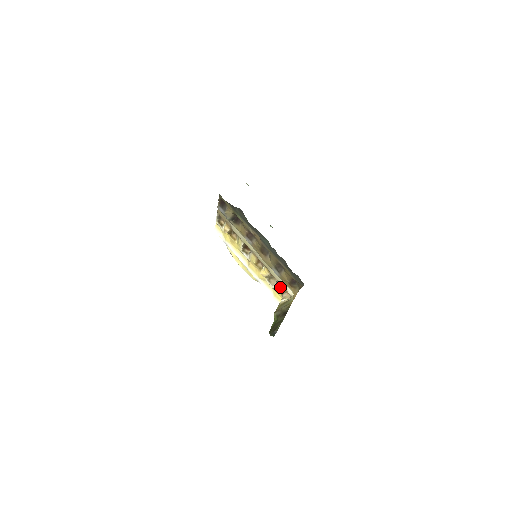
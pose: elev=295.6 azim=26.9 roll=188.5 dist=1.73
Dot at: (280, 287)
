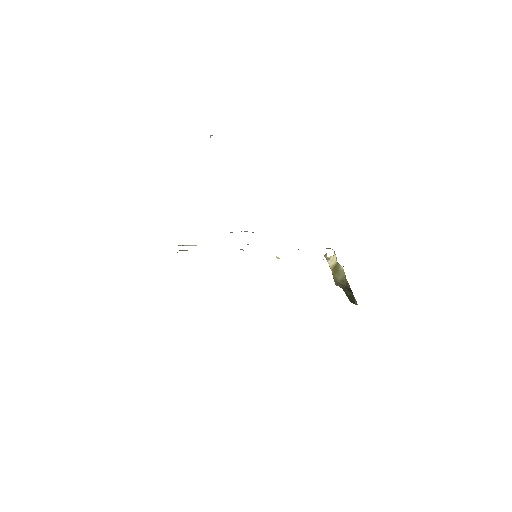
Dot at: occluded
